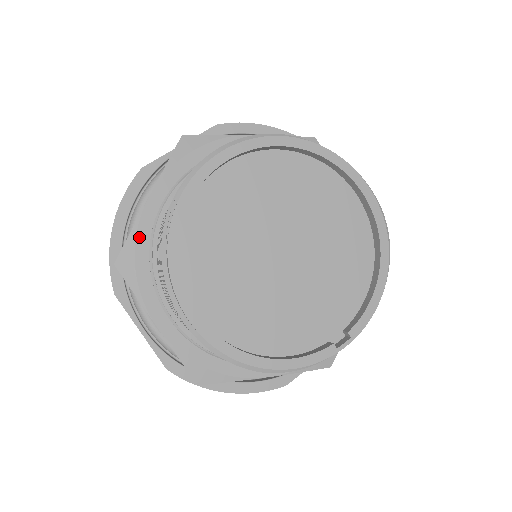
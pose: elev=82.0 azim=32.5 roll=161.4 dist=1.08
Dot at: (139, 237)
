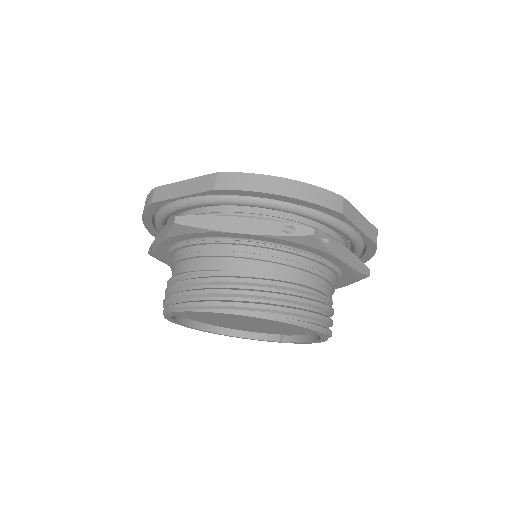
Dot at: (159, 254)
